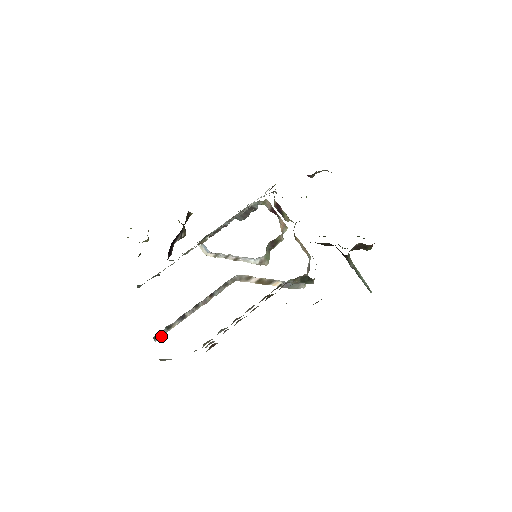
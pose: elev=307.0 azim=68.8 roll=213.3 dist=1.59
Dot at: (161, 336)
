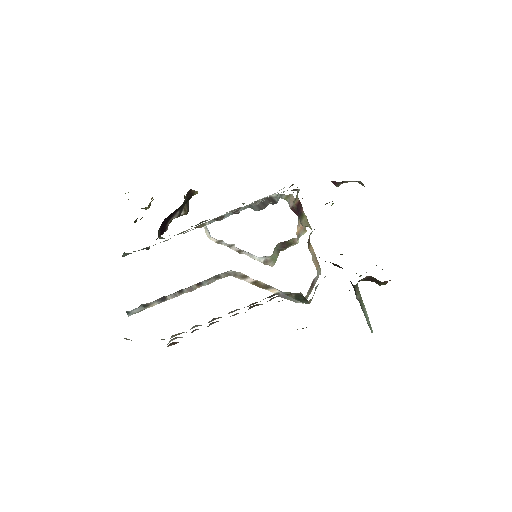
Dot at: (136, 312)
